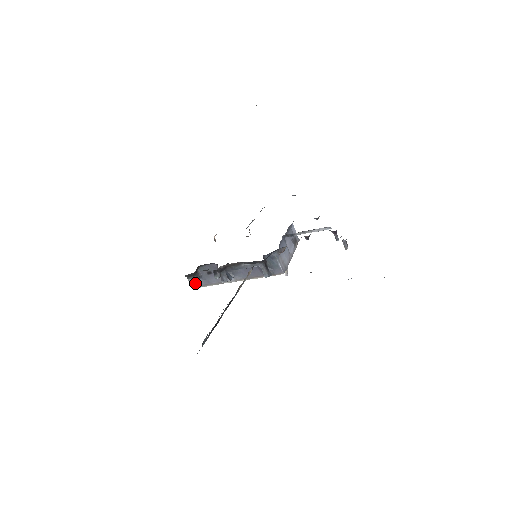
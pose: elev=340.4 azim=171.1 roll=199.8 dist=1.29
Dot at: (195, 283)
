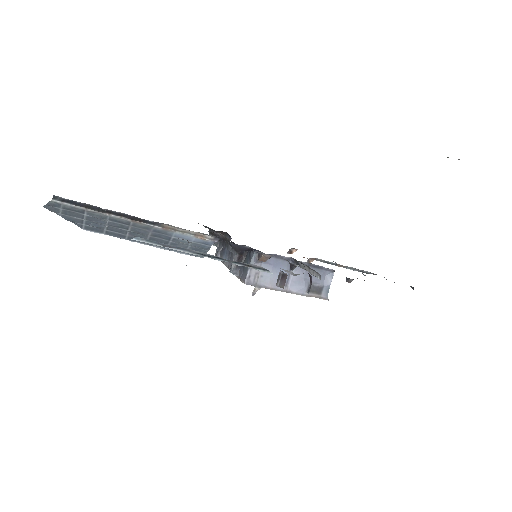
Dot at: occluded
